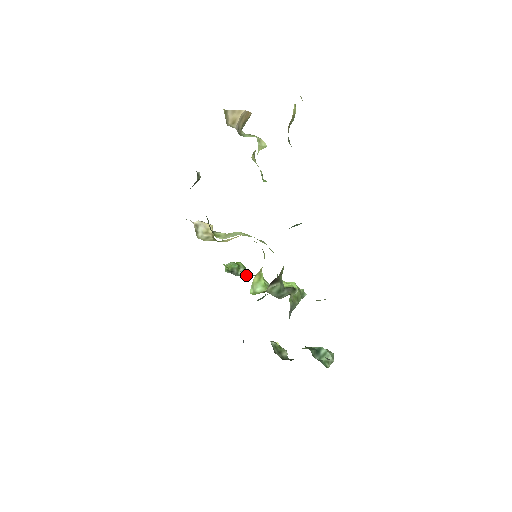
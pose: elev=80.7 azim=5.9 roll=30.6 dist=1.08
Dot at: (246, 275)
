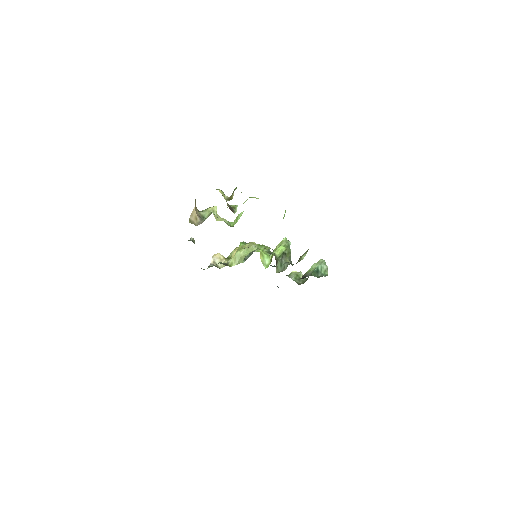
Dot at: occluded
